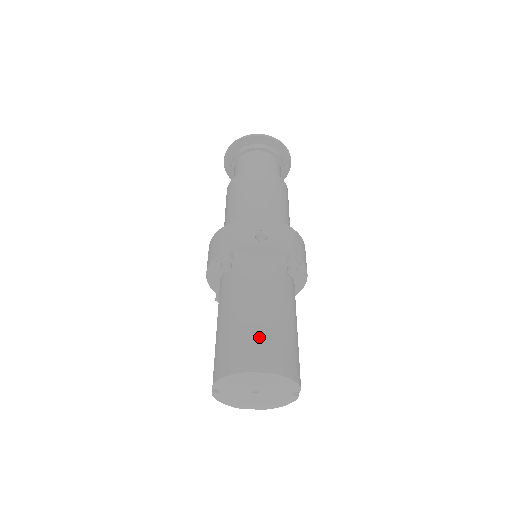
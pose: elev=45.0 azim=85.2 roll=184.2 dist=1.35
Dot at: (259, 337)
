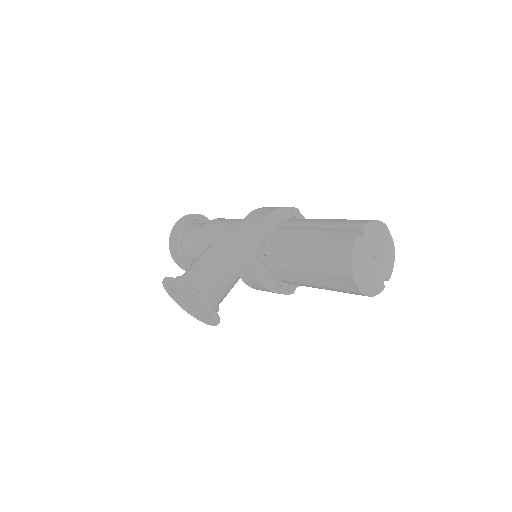
Dot at: occluded
